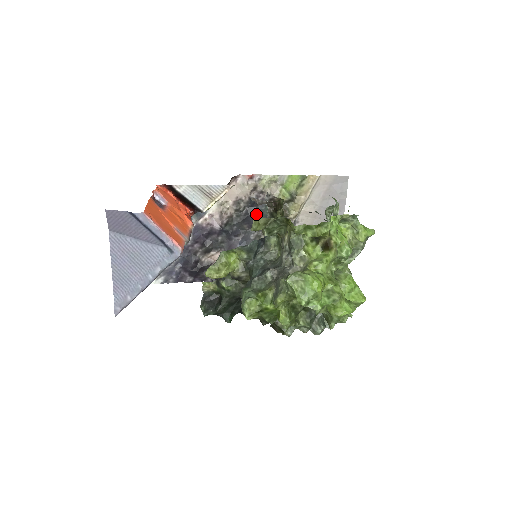
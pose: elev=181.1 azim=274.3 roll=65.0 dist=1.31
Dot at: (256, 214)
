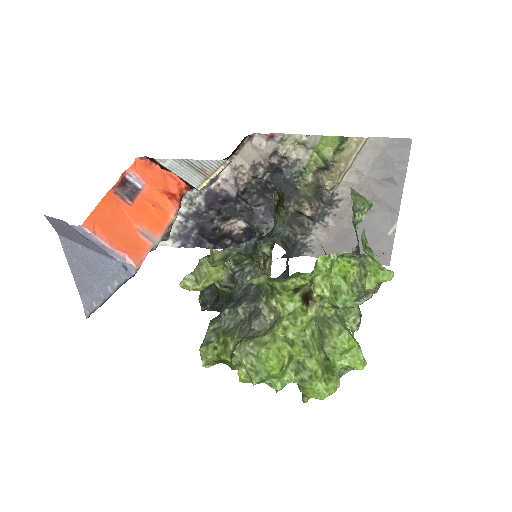
Dot at: (280, 182)
